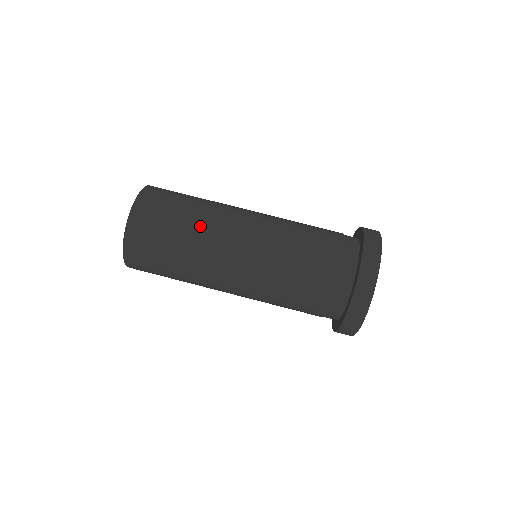
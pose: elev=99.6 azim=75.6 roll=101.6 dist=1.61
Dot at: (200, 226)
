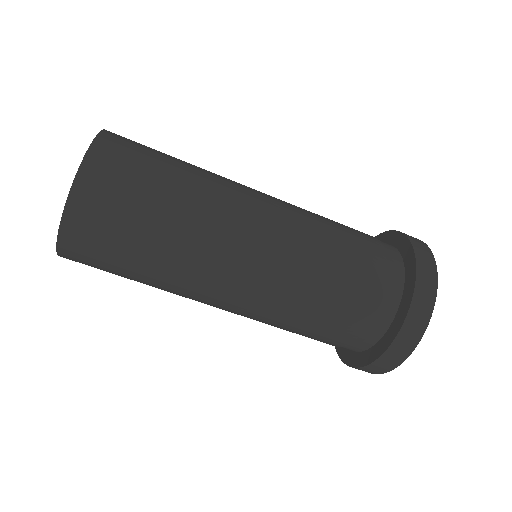
Dot at: occluded
